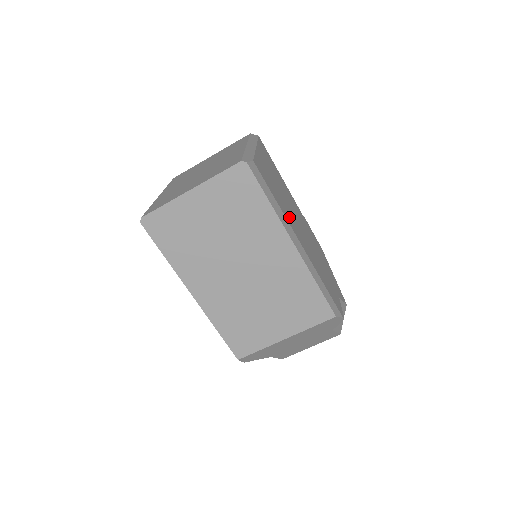
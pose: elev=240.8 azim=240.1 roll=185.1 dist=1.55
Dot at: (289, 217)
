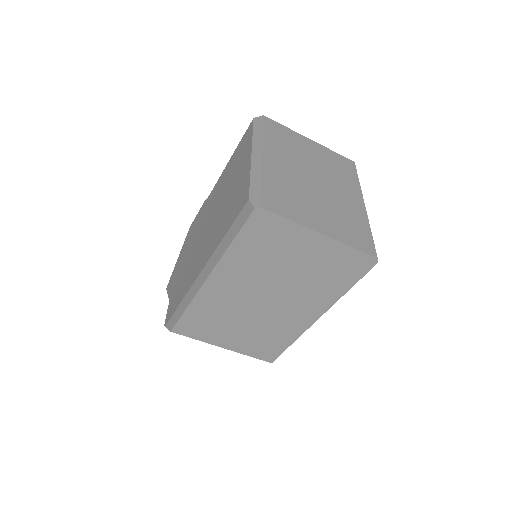
Dot at: occluded
